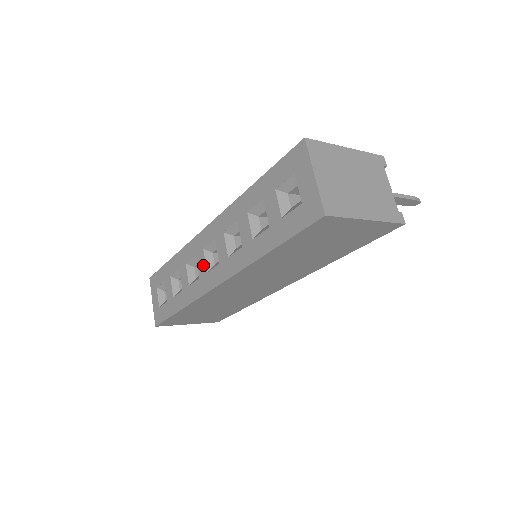
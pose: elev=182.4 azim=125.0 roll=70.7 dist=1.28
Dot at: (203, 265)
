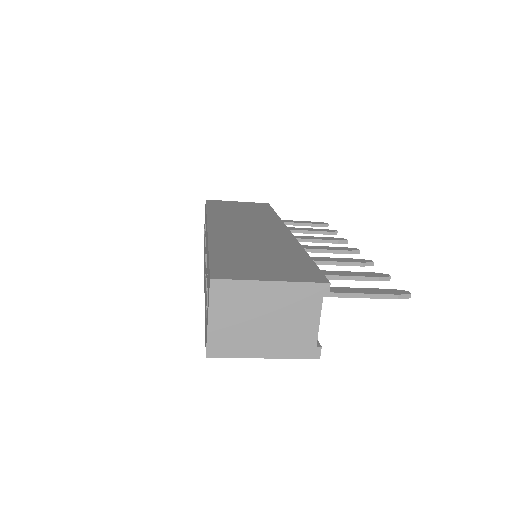
Dot at: (205, 253)
